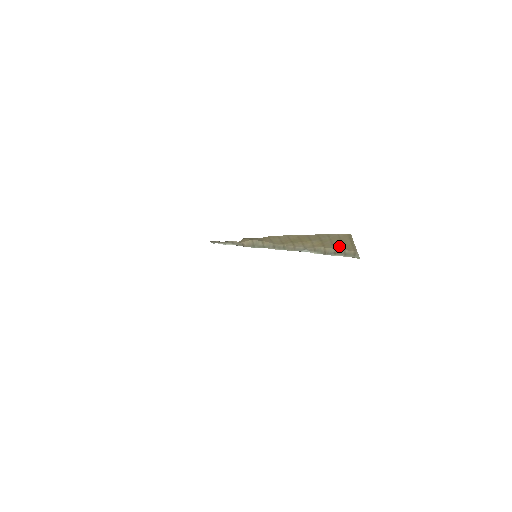
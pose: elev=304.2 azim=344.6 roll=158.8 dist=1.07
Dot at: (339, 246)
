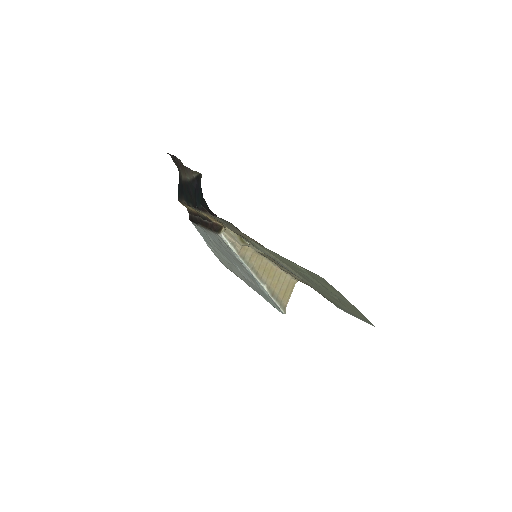
Dot at: (282, 294)
